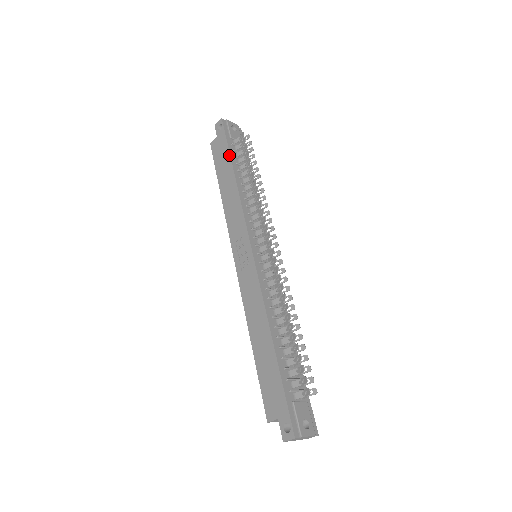
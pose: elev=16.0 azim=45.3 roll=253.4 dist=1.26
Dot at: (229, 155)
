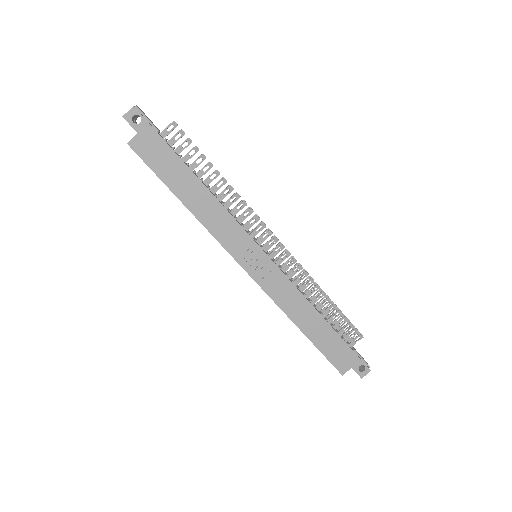
Dot at: (178, 157)
